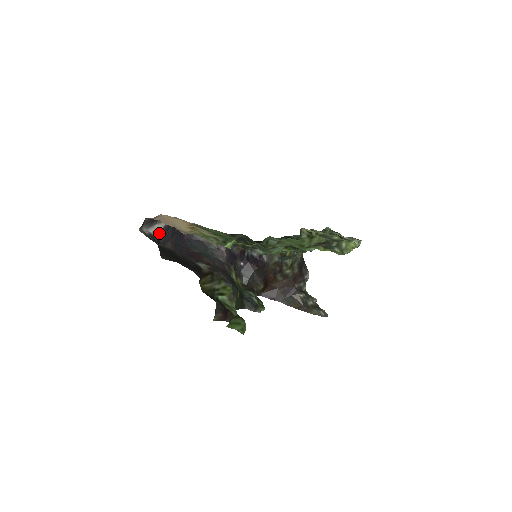
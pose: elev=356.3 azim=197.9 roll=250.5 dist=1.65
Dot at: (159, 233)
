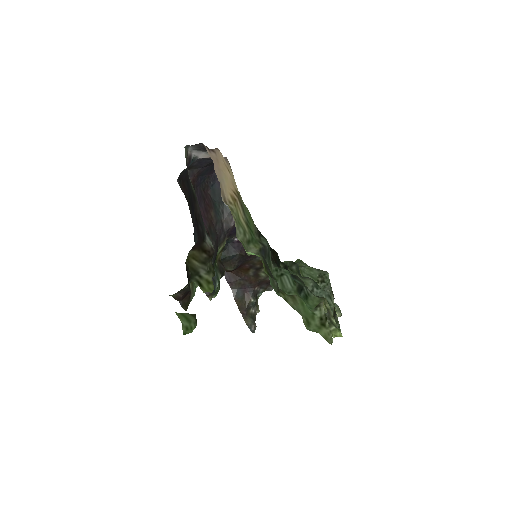
Dot at: (198, 158)
